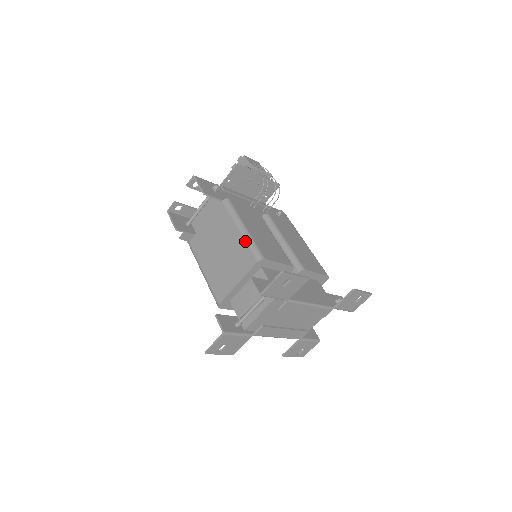
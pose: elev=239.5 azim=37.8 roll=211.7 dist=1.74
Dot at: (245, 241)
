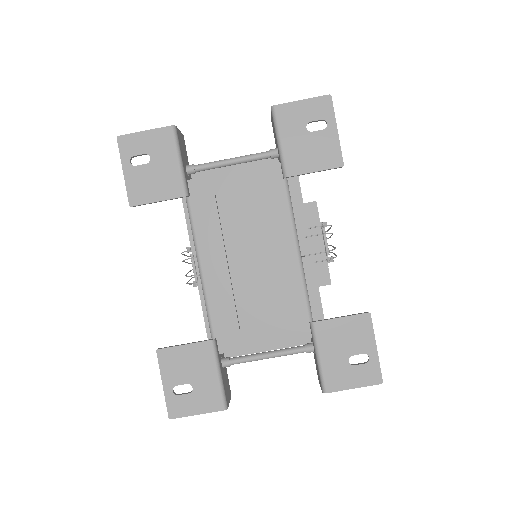
Dot at: occluded
